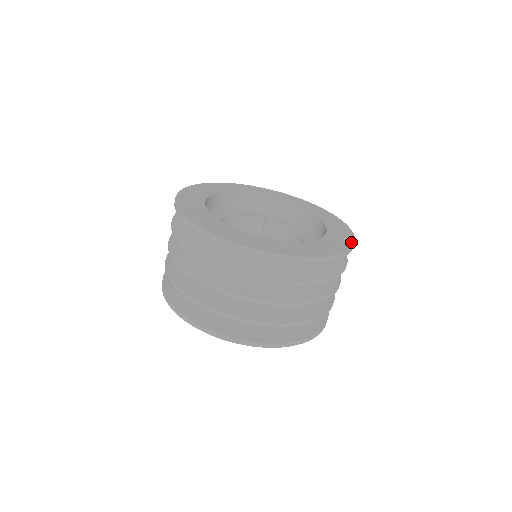
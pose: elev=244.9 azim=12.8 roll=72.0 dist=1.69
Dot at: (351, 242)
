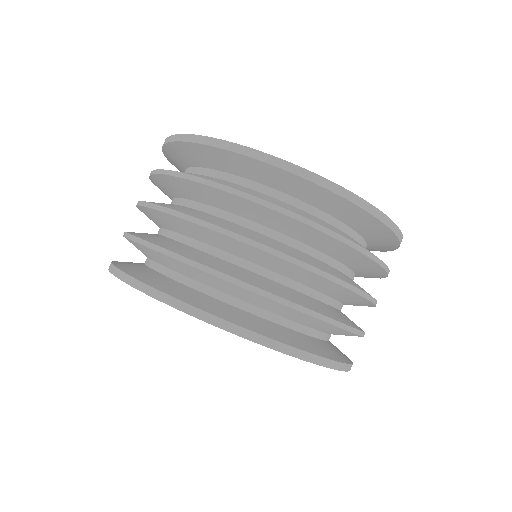
Dot at: occluded
